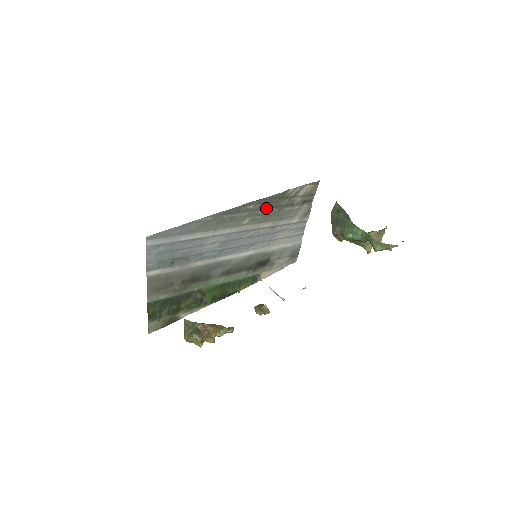
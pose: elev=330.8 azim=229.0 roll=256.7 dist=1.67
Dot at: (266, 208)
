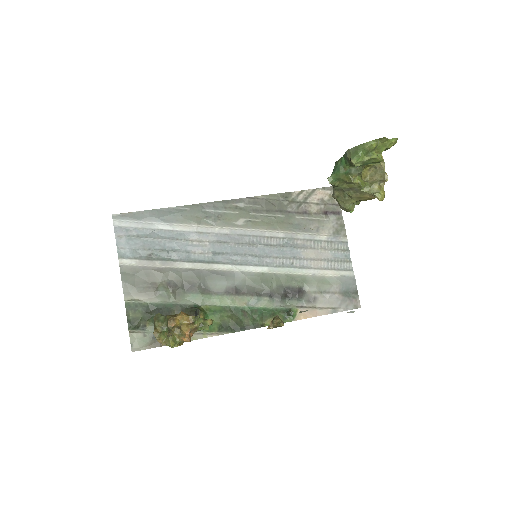
Dot at: (265, 211)
